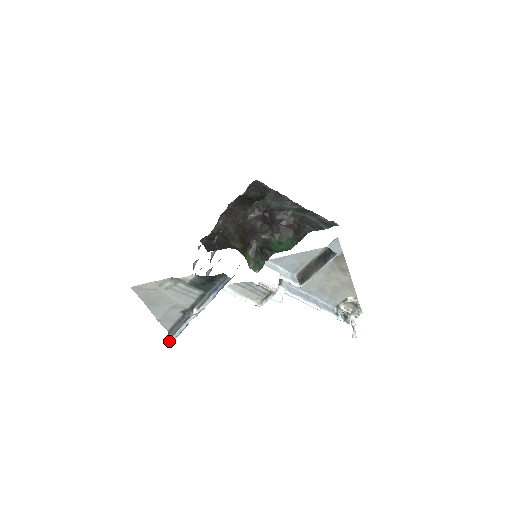
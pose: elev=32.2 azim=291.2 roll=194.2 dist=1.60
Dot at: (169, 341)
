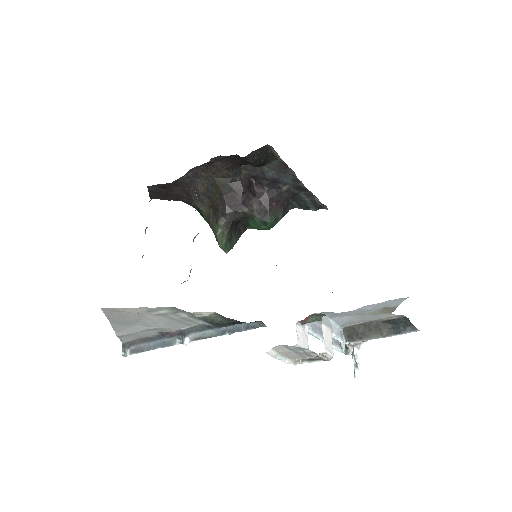
Dot at: (123, 356)
